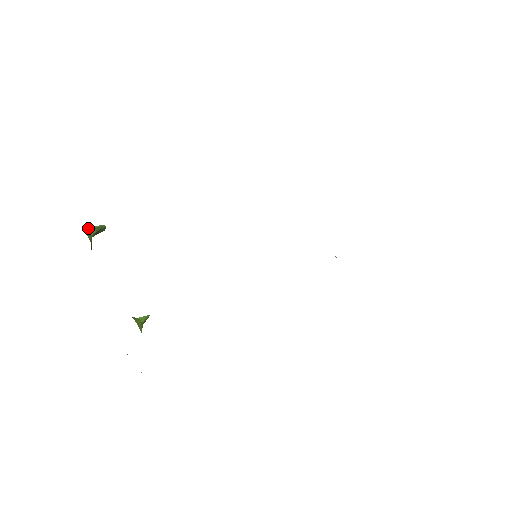
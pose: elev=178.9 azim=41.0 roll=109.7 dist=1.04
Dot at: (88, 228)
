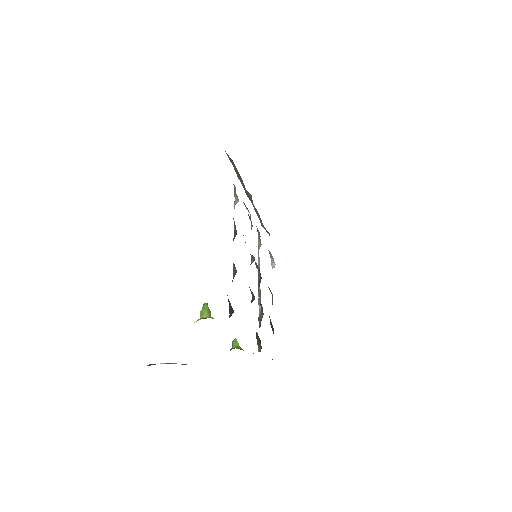
Dot at: (208, 315)
